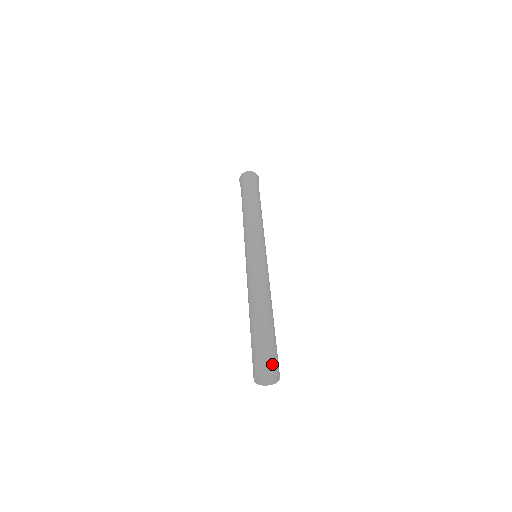
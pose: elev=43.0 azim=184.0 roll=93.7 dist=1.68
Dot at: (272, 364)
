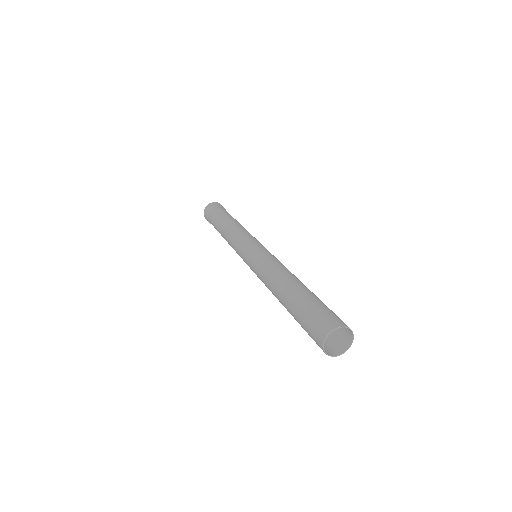
Dot at: occluded
